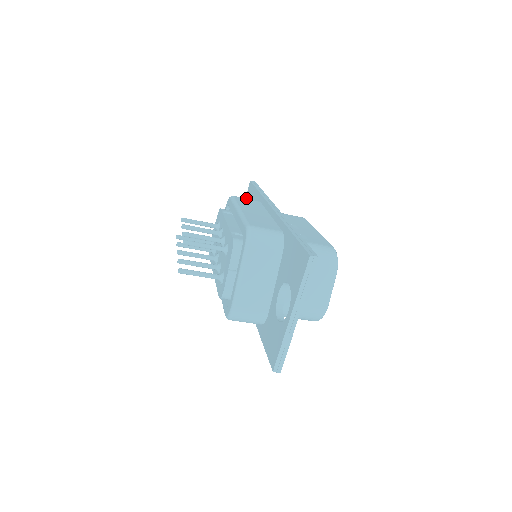
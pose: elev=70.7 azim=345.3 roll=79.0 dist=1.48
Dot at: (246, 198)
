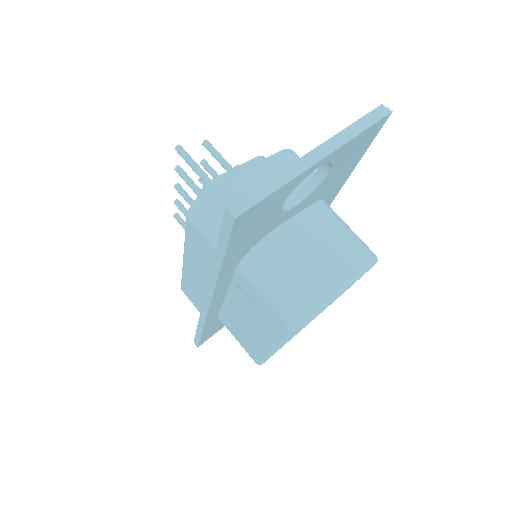
Dot at: occluded
